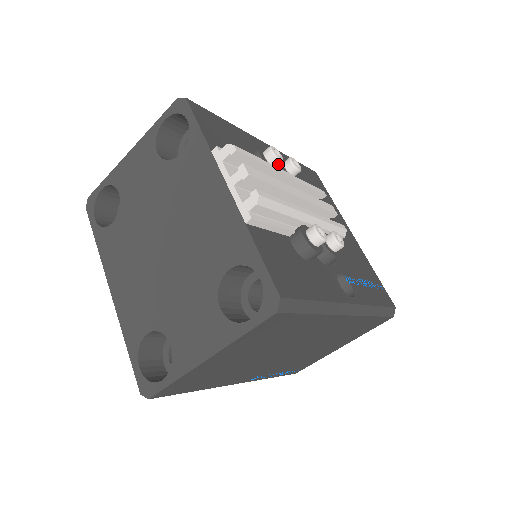
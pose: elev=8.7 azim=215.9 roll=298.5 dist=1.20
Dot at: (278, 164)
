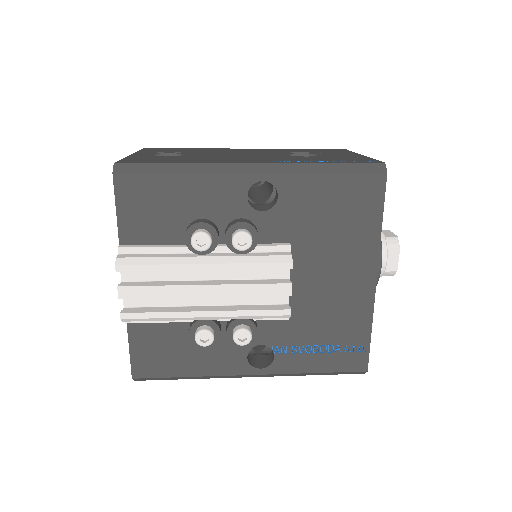
Dot at: (225, 234)
